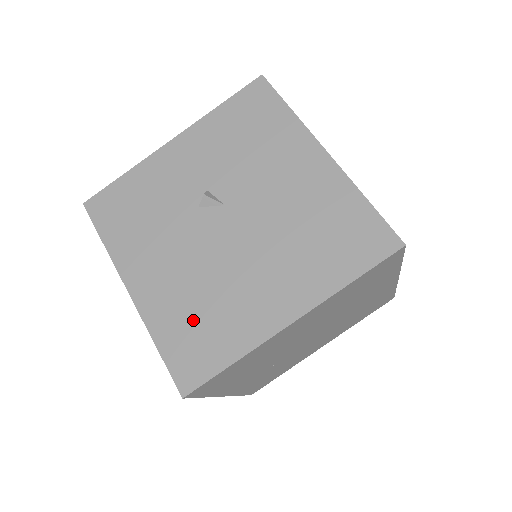
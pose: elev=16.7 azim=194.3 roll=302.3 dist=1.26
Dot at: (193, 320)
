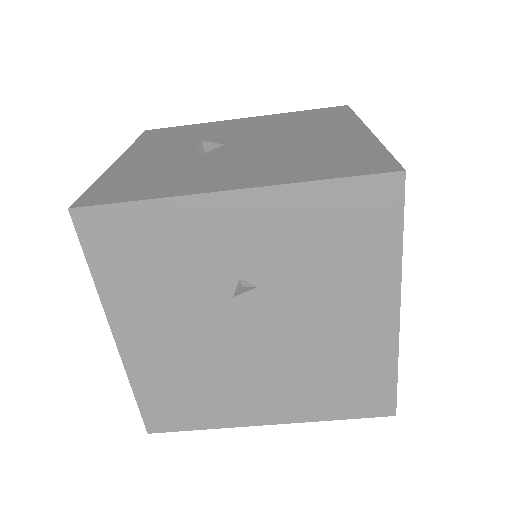
Dot at: (317, 161)
